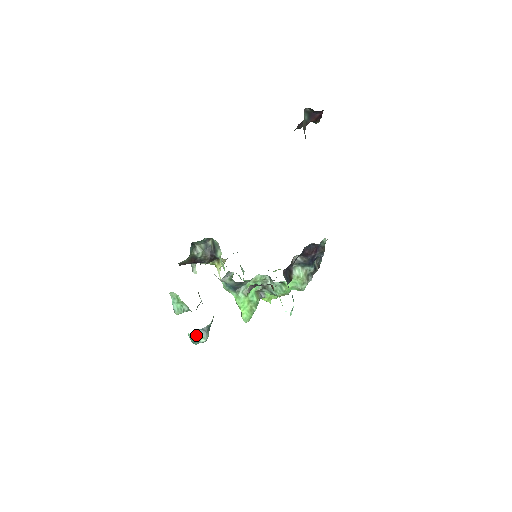
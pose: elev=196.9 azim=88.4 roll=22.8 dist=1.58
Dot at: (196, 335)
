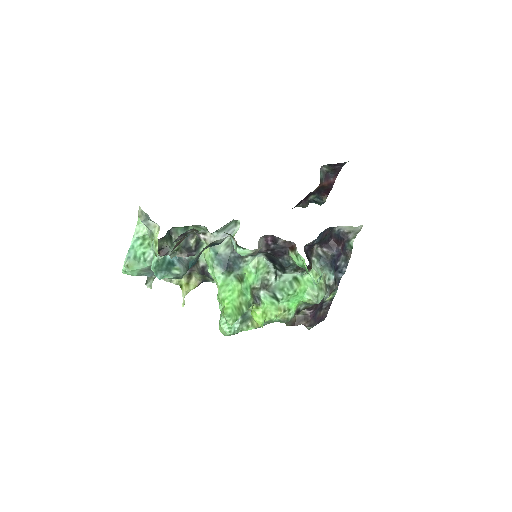
Dot at: (167, 263)
